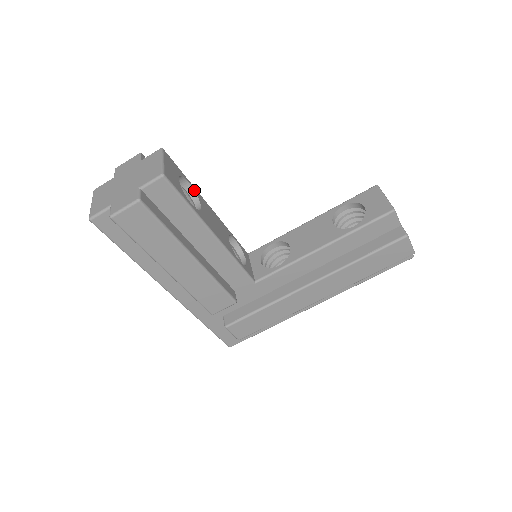
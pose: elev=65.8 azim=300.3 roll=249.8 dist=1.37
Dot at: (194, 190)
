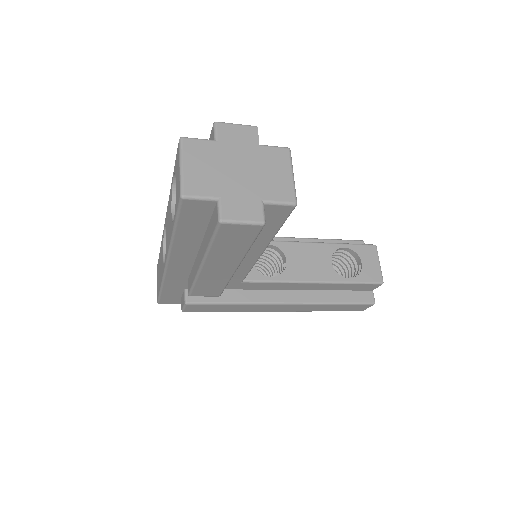
Dot at: occluded
